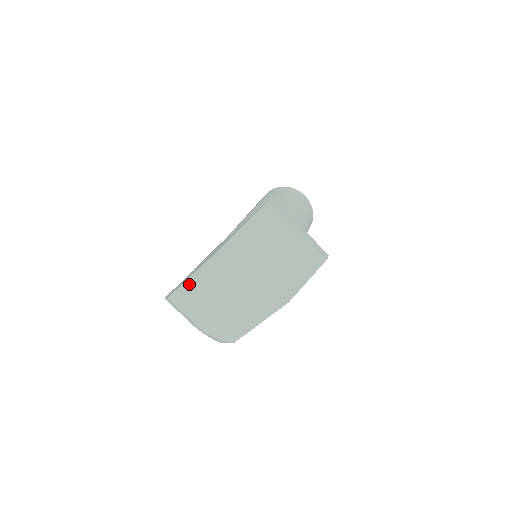
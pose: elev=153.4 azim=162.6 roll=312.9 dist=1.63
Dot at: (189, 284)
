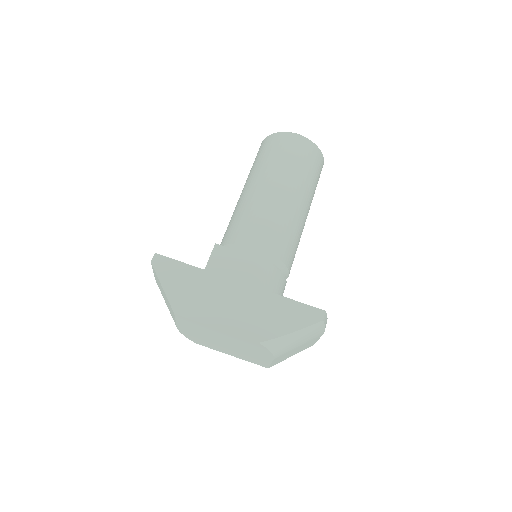
Dot at: (209, 327)
